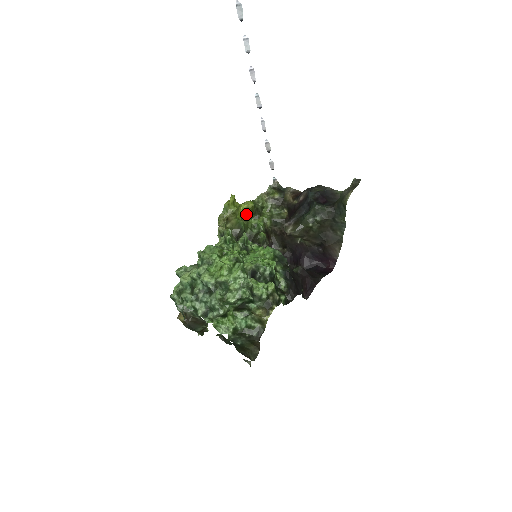
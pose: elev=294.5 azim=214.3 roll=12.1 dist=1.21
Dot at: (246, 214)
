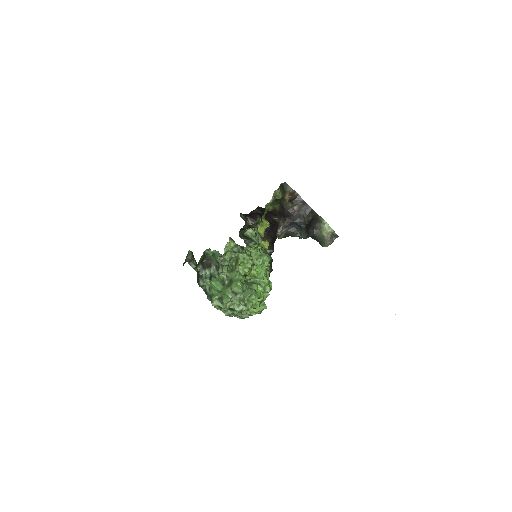
Dot at: occluded
